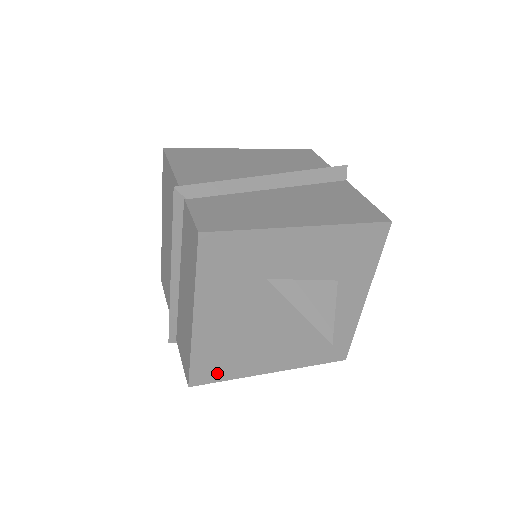
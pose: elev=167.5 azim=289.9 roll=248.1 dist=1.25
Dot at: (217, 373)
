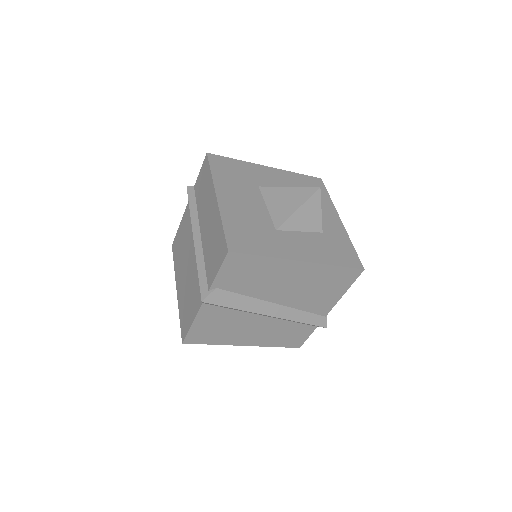
Dot at: (250, 246)
